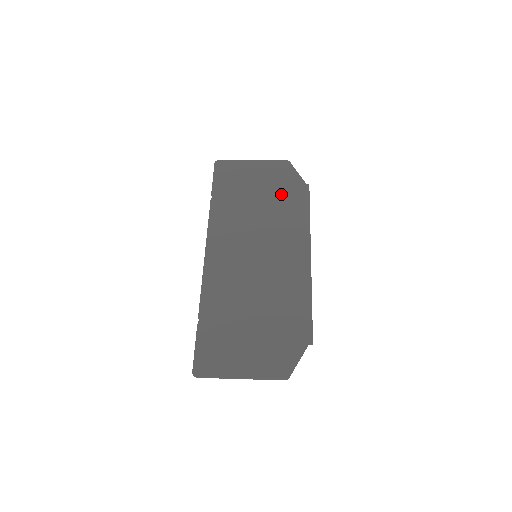
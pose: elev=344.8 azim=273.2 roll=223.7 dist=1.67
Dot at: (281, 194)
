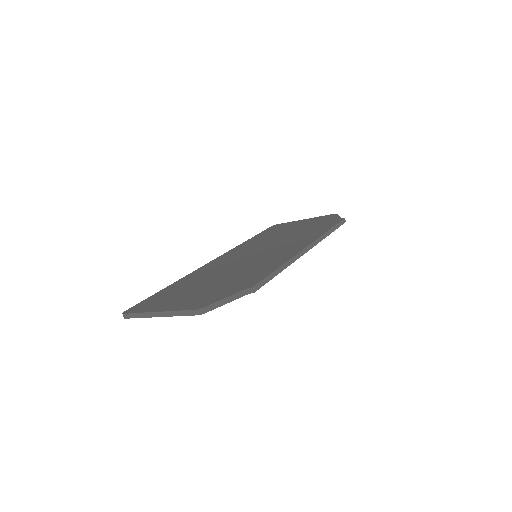
Dot at: (312, 226)
